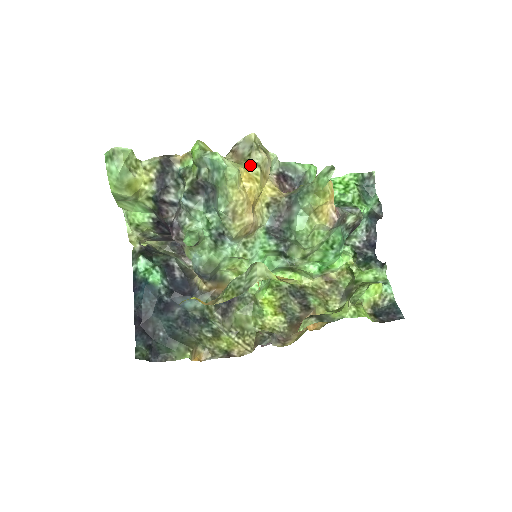
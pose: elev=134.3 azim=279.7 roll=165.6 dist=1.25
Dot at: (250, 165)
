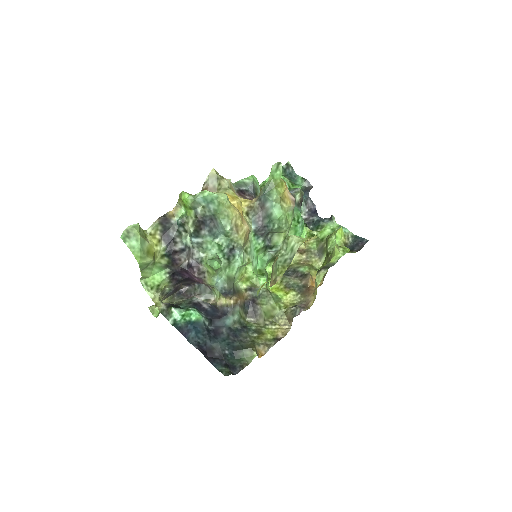
Dot at: (225, 190)
